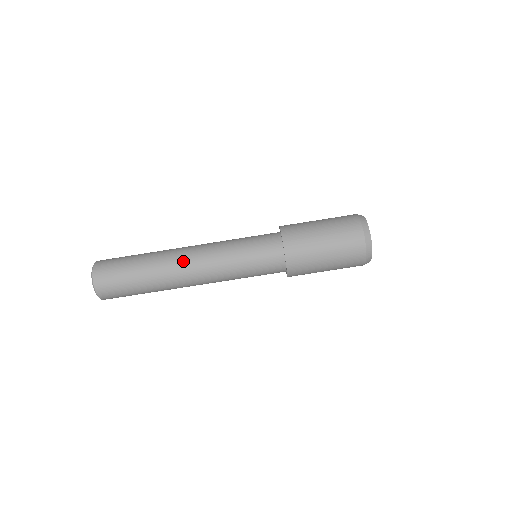
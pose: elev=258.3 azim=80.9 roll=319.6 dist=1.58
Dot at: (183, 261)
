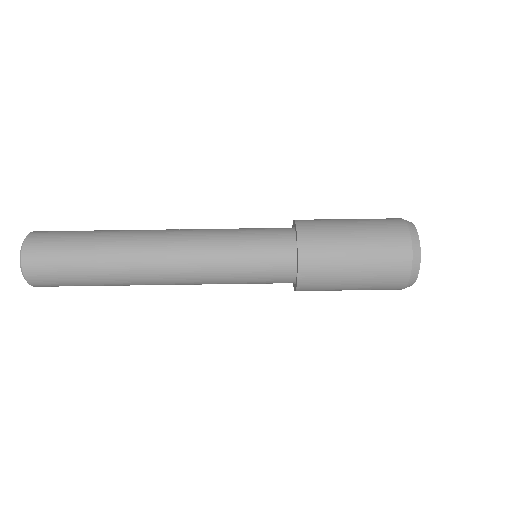
Dot at: (158, 230)
